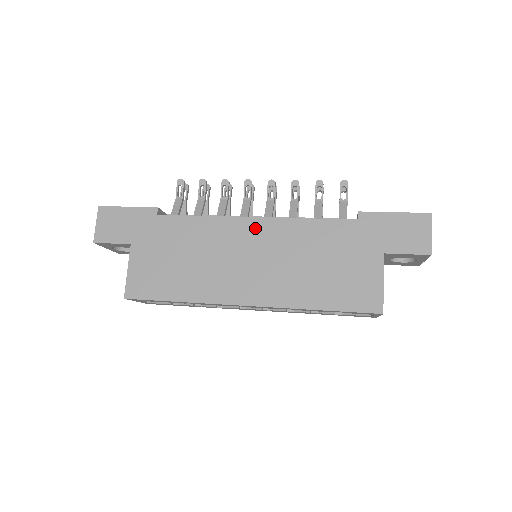
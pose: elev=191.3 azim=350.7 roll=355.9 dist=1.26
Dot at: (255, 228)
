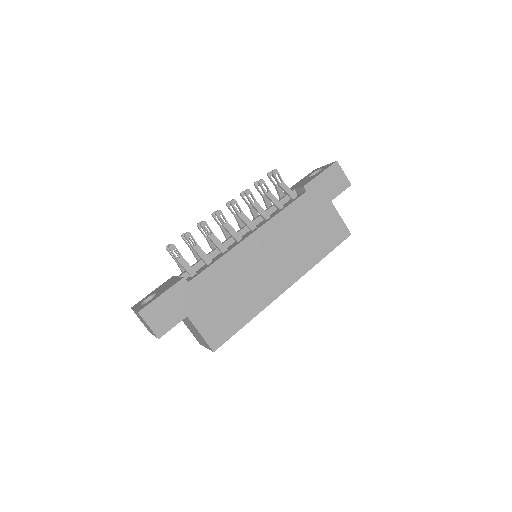
Dot at: (257, 240)
